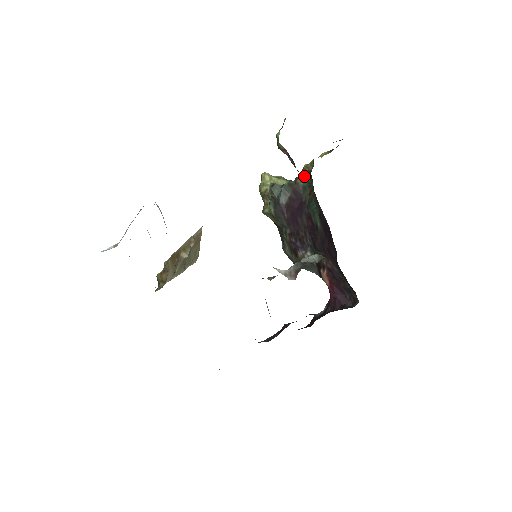
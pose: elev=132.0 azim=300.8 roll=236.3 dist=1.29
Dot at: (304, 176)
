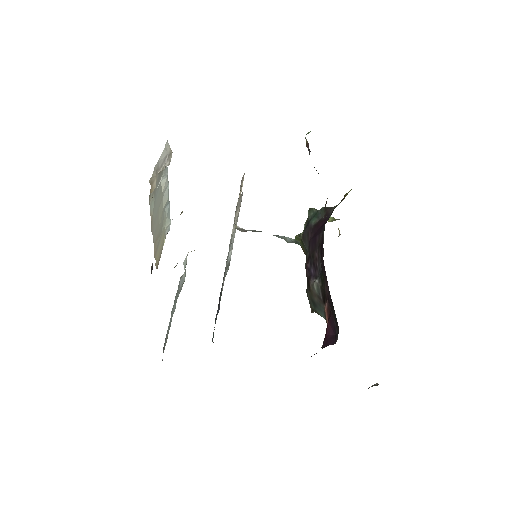
Dot at: (341, 201)
